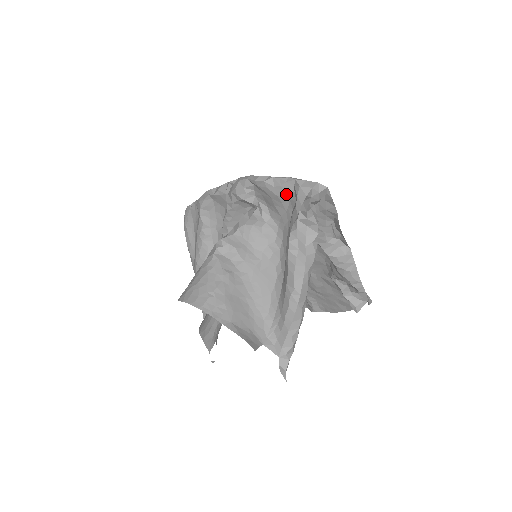
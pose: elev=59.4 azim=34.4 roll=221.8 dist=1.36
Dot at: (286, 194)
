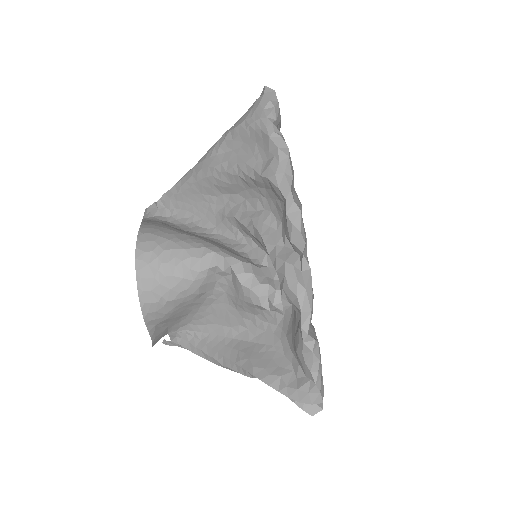
Dot at: (301, 364)
